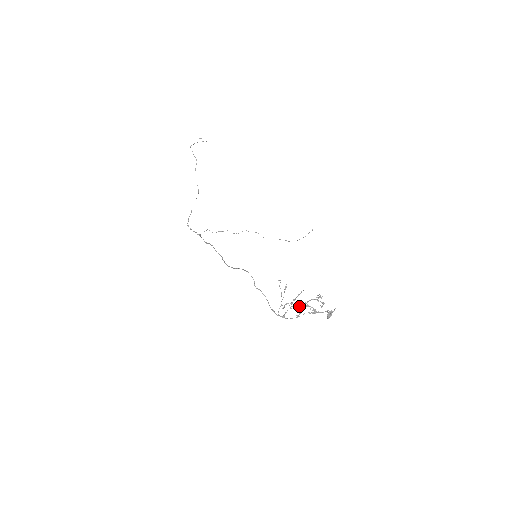
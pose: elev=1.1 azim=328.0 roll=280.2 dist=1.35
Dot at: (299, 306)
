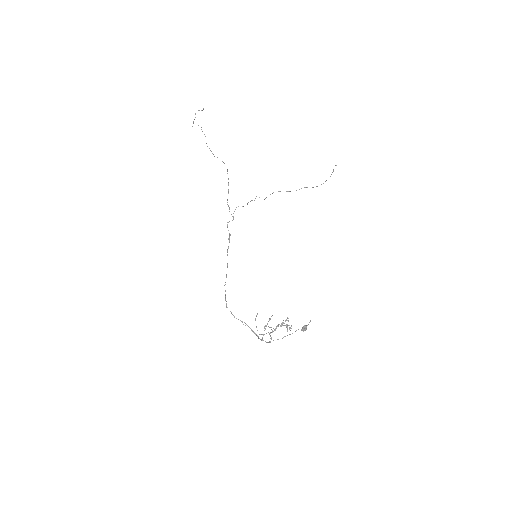
Dot at: (269, 333)
